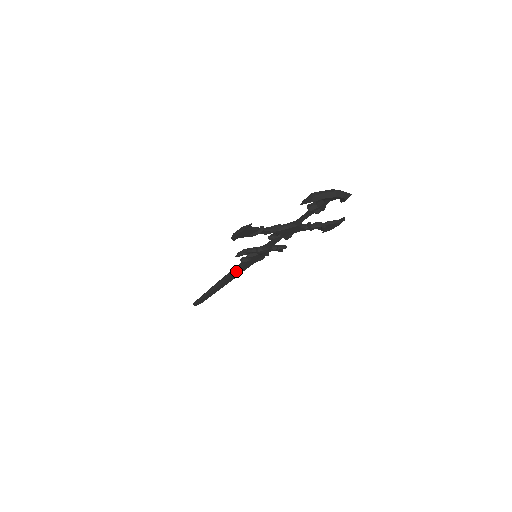
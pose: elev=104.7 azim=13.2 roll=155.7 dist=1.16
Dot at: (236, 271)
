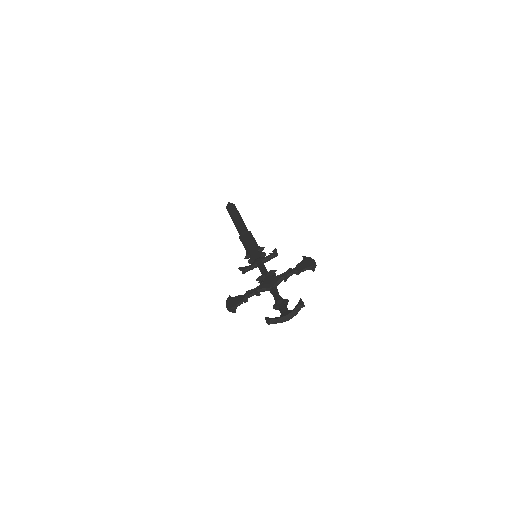
Dot at: occluded
